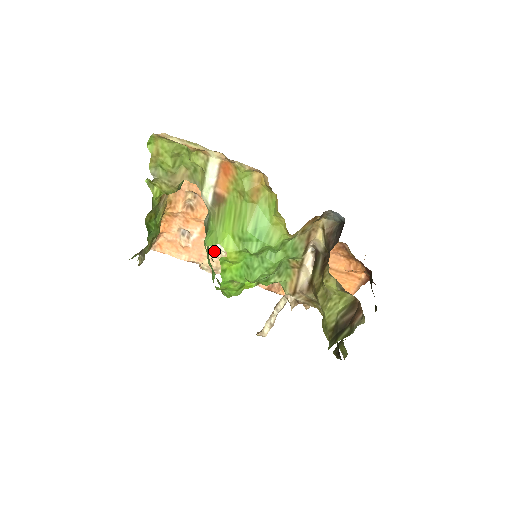
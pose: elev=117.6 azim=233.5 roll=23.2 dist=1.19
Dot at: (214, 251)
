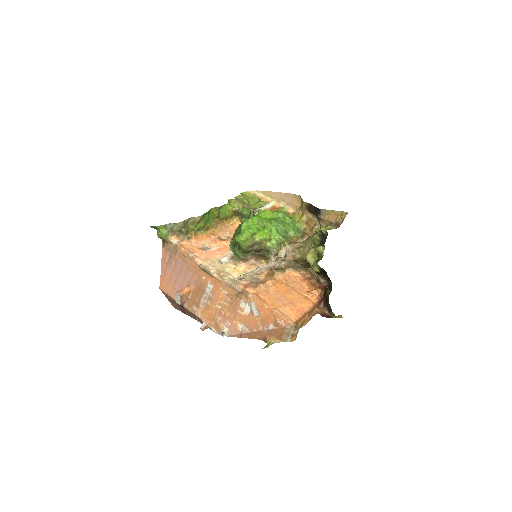
Dot at: (219, 260)
